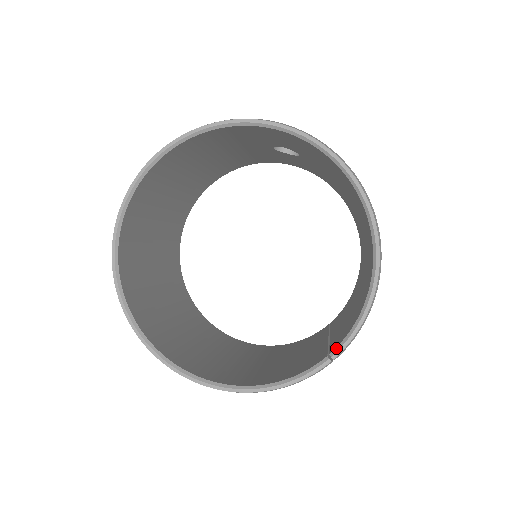
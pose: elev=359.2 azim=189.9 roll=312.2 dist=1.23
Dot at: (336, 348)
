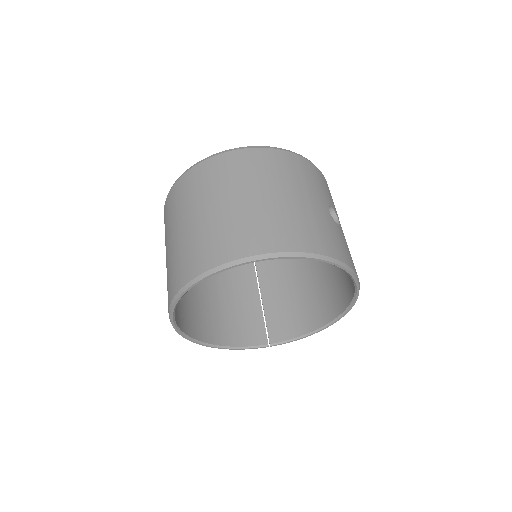
Dot at: (275, 343)
